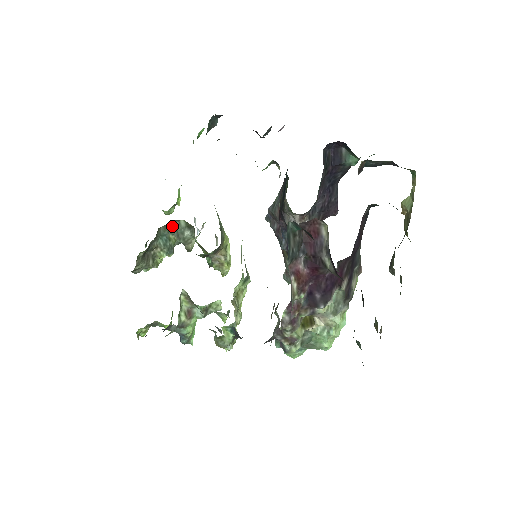
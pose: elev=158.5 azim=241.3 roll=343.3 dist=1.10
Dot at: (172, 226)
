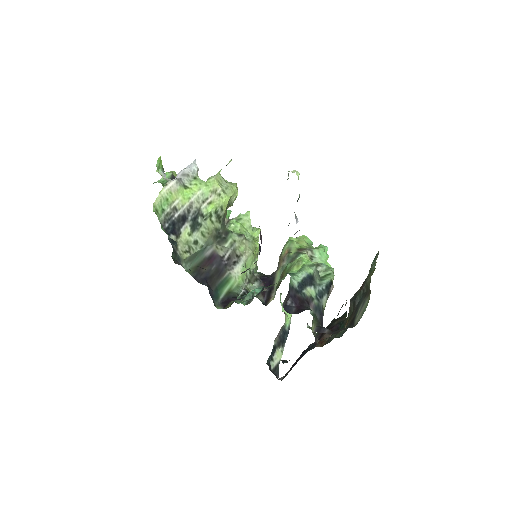
Dot at: occluded
